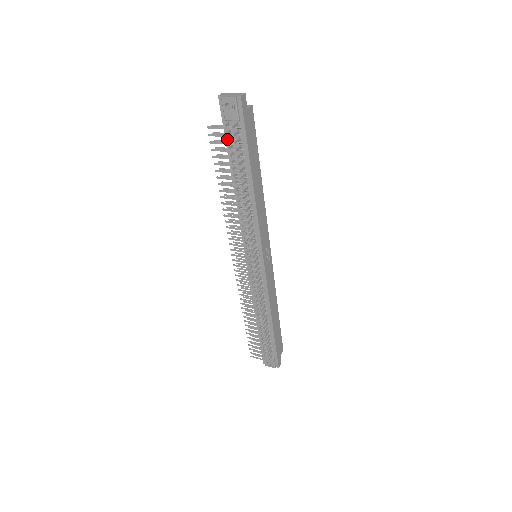
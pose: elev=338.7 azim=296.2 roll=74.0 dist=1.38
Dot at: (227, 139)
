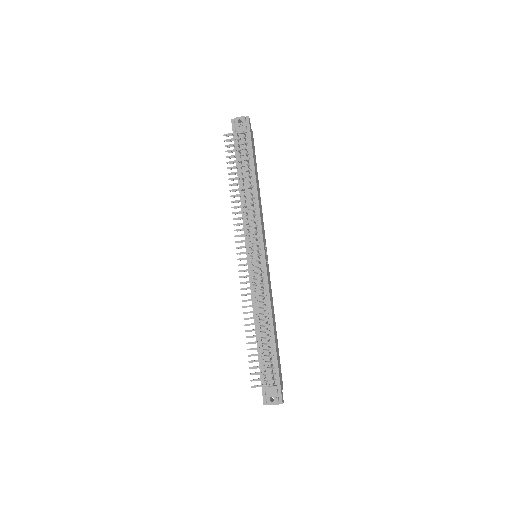
Dot at: occluded
